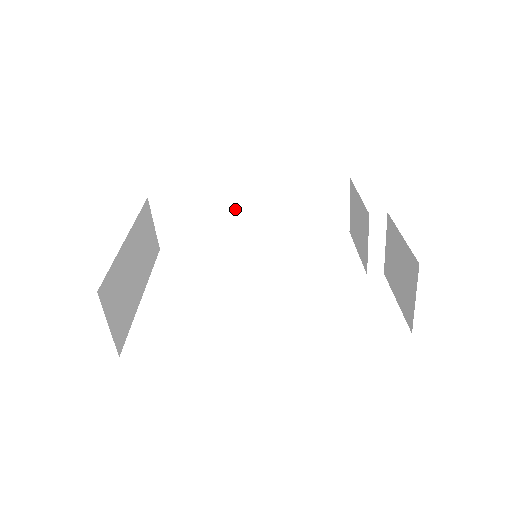
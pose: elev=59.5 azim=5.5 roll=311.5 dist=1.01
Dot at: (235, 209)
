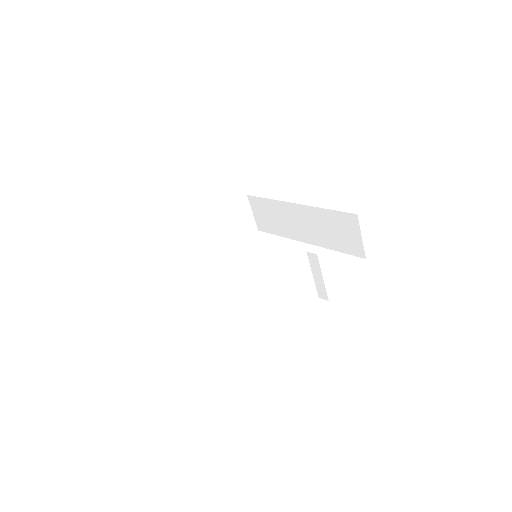
Dot at: (291, 216)
